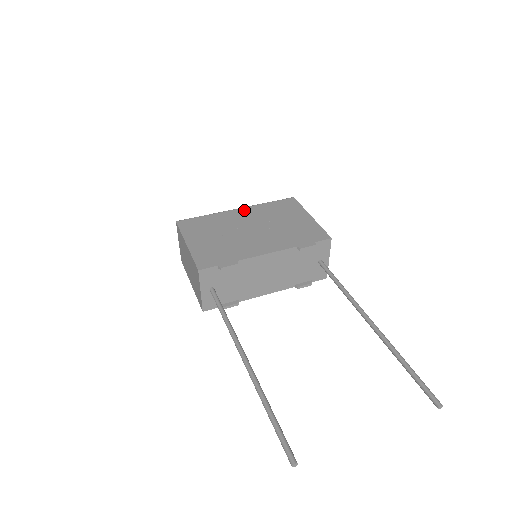
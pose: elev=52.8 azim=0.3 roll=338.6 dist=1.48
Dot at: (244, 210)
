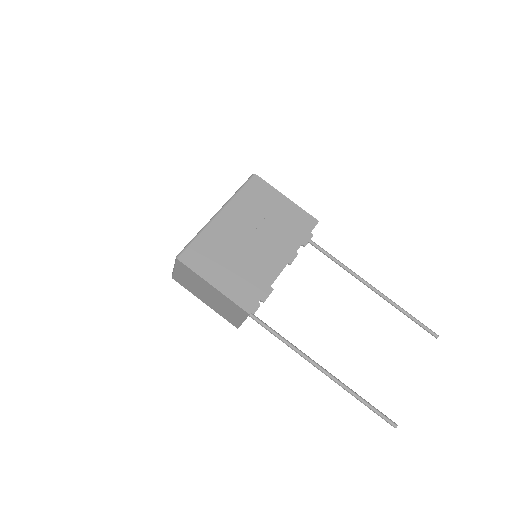
Dot at: (227, 213)
